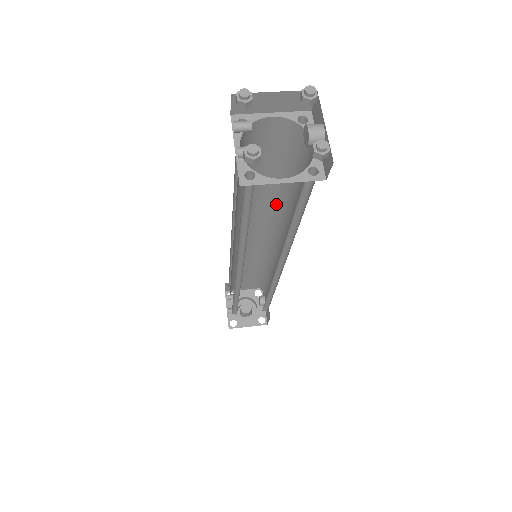
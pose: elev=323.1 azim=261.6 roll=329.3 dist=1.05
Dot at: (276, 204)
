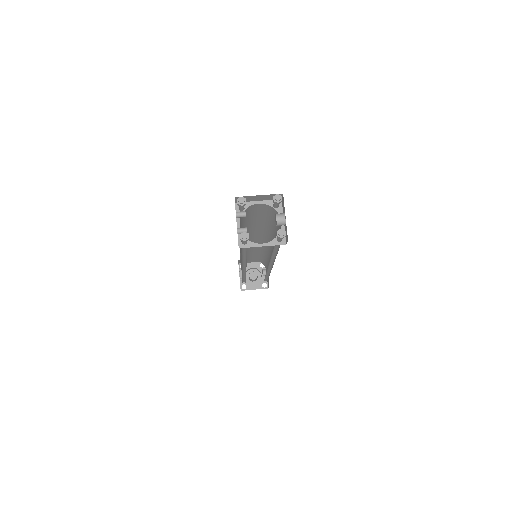
Dot at: (267, 232)
